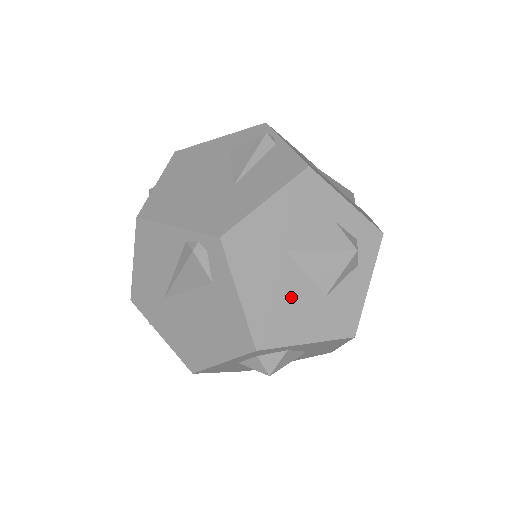
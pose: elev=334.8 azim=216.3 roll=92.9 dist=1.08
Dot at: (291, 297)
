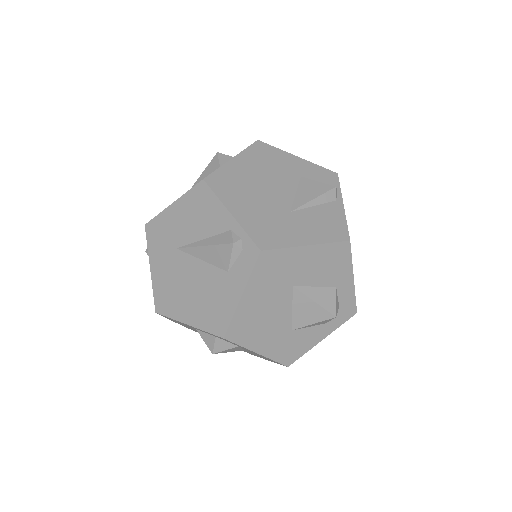
Dot at: (272, 318)
